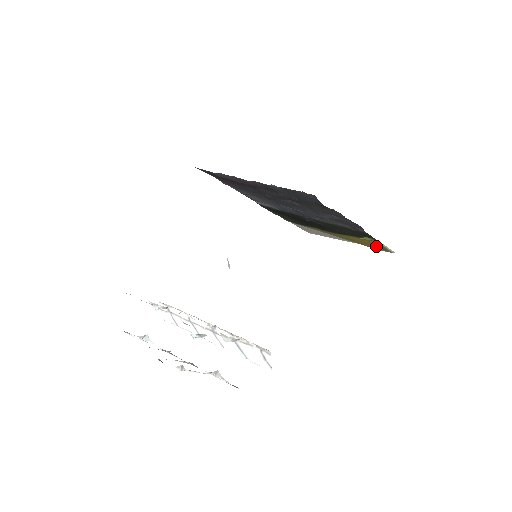
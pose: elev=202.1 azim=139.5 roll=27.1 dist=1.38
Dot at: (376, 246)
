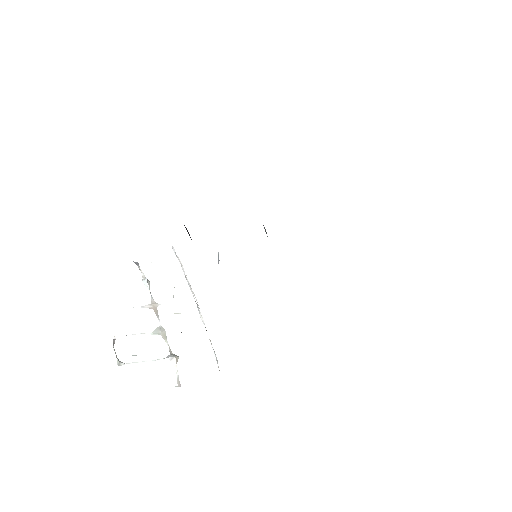
Dot at: occluded
